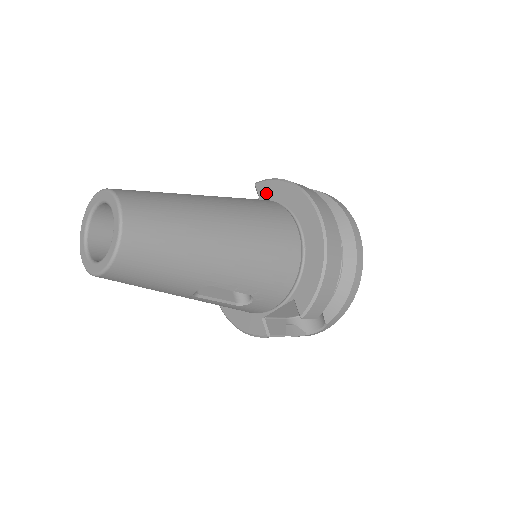
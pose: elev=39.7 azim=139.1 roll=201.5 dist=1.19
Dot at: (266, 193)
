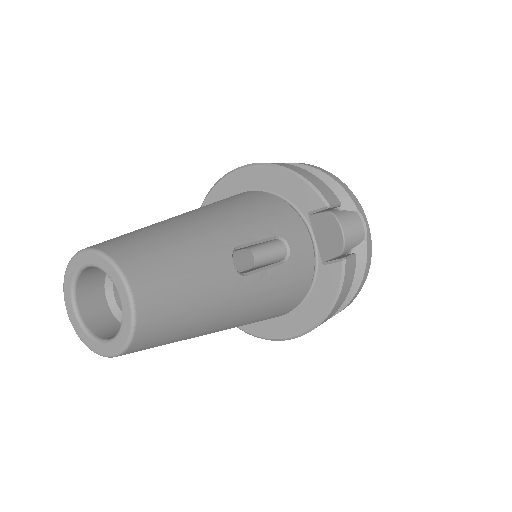
Dot at: occluded
